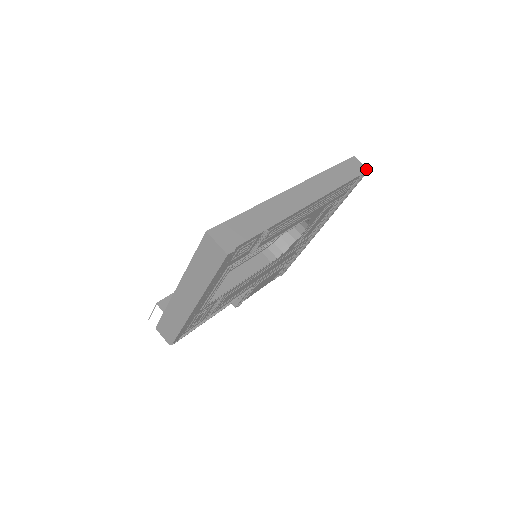
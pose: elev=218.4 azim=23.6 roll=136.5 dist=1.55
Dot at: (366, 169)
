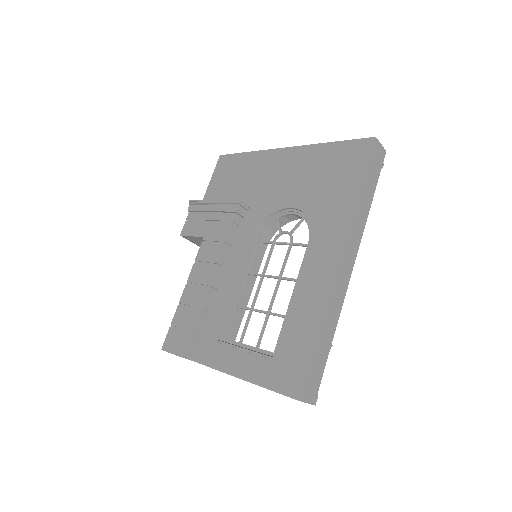
Dot at: (384, 153)
